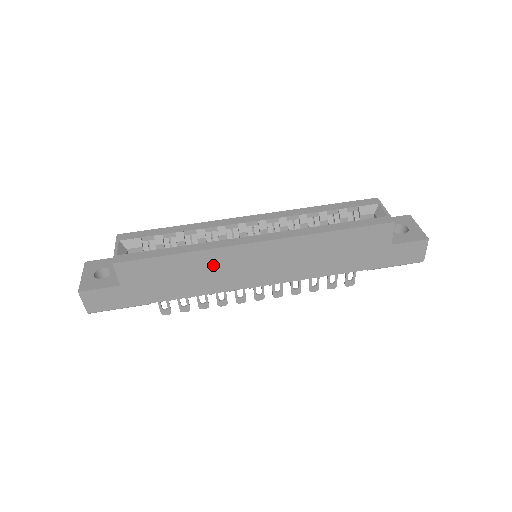
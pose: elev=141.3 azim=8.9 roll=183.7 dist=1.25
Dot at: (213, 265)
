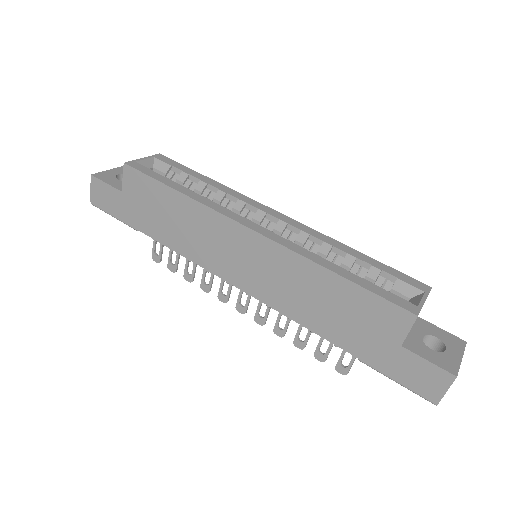
Dot at: (202, 226)
